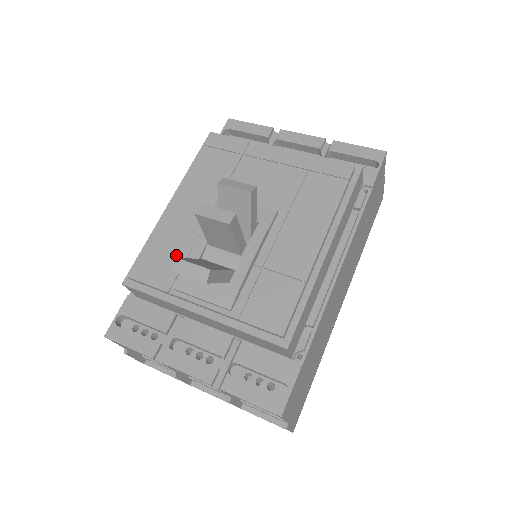
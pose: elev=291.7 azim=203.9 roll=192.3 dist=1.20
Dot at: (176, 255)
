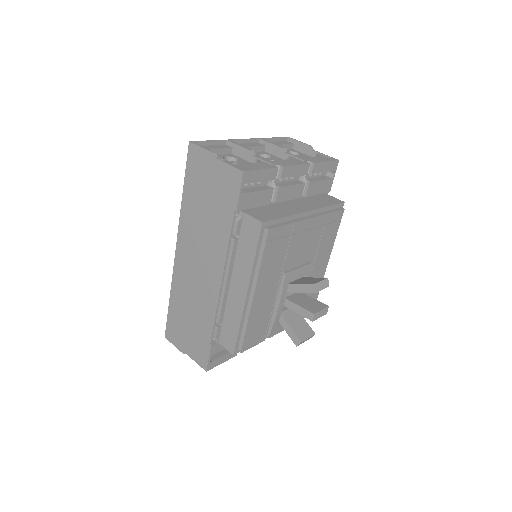
Dot at: (264, 321)
